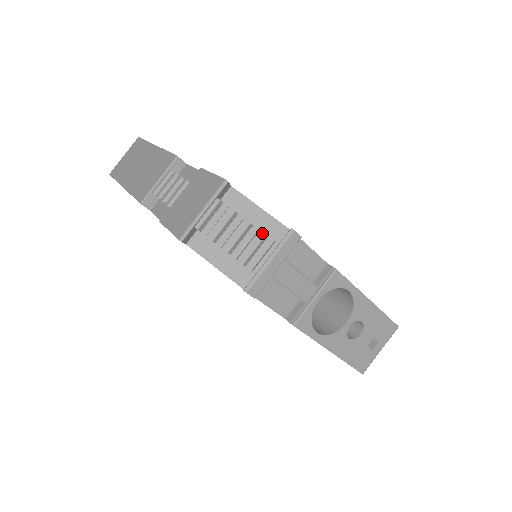
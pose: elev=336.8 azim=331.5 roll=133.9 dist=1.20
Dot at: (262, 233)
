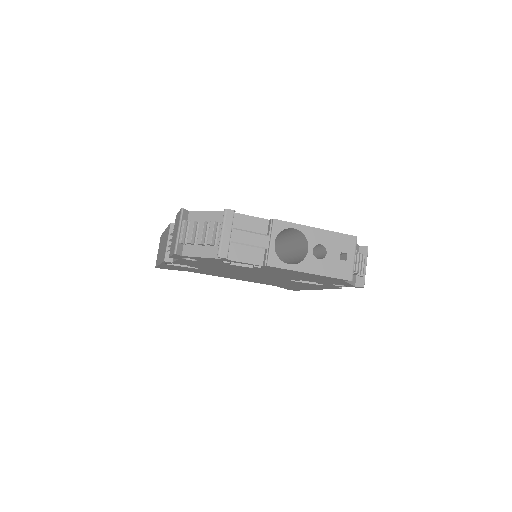
Dot at: (212, 222)
